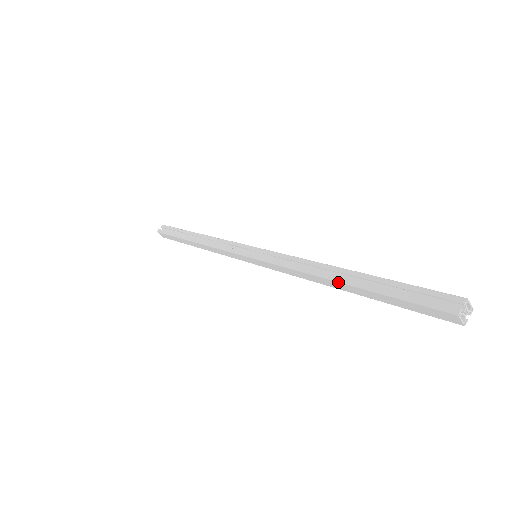
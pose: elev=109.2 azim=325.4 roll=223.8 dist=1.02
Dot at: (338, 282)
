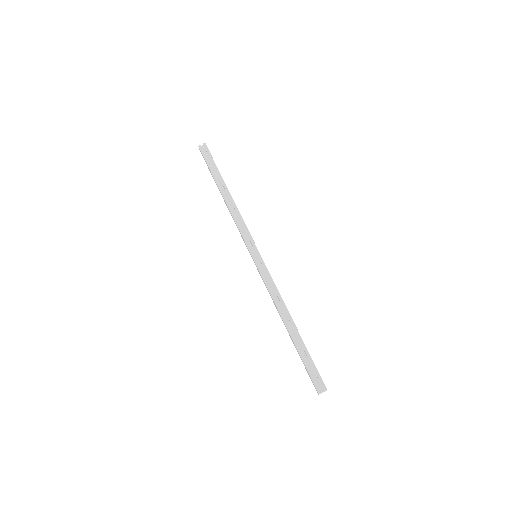
Dot at: (287, 328)
